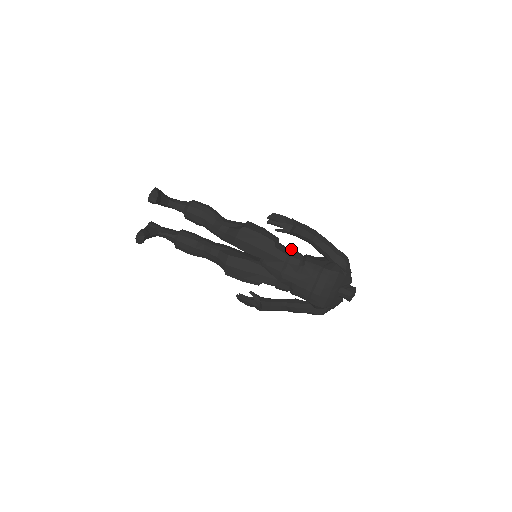
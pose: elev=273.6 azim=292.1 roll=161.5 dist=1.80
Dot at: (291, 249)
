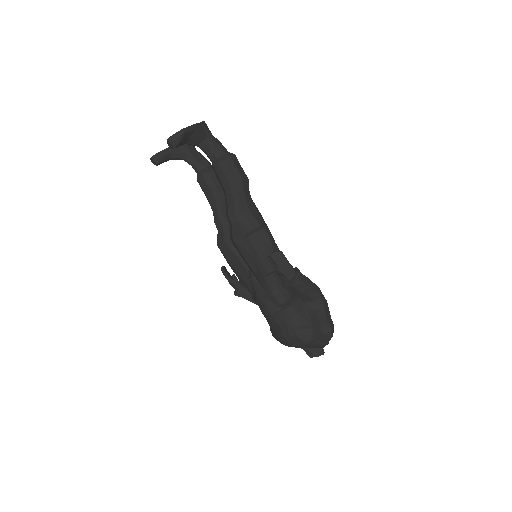
Dot at: occluded
